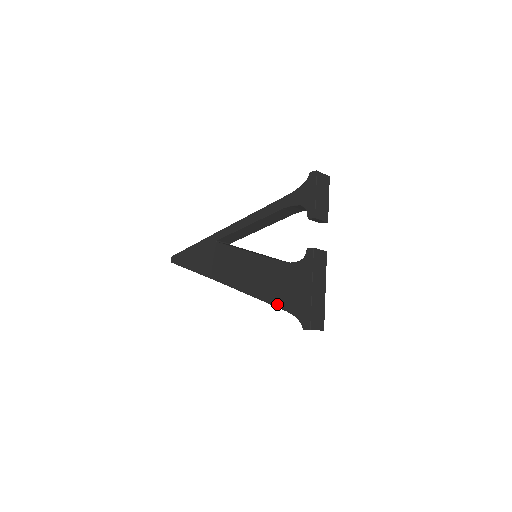
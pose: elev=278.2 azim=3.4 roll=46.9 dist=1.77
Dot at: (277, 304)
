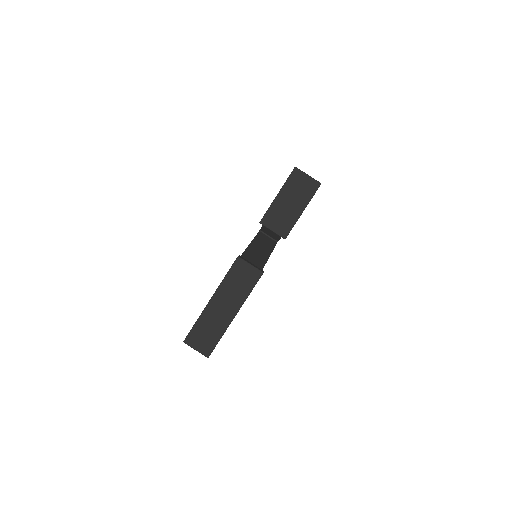
Dot at: occluded
